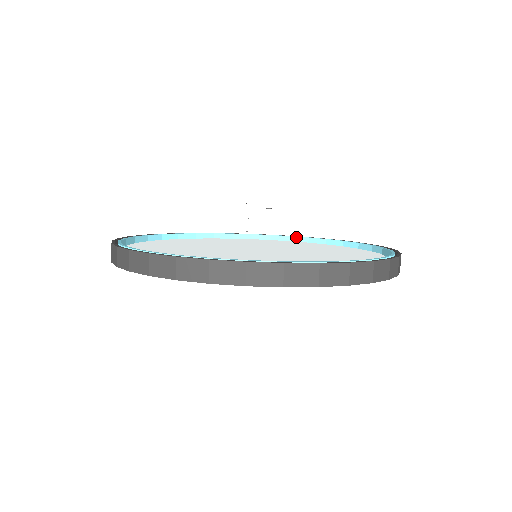
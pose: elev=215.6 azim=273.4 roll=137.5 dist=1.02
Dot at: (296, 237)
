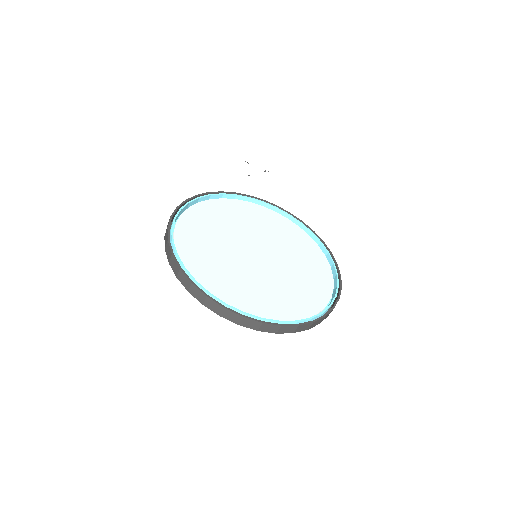
Dot at: (280, 210)
